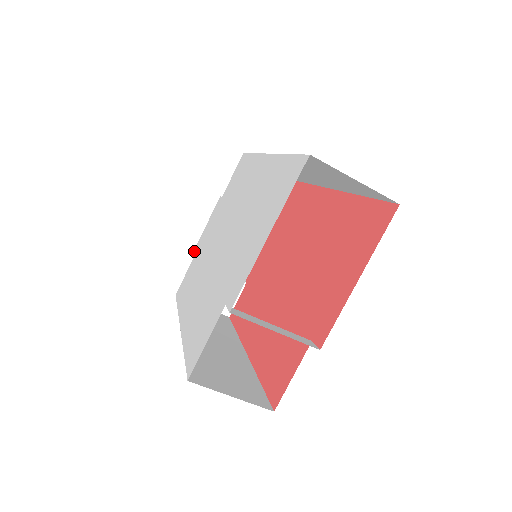
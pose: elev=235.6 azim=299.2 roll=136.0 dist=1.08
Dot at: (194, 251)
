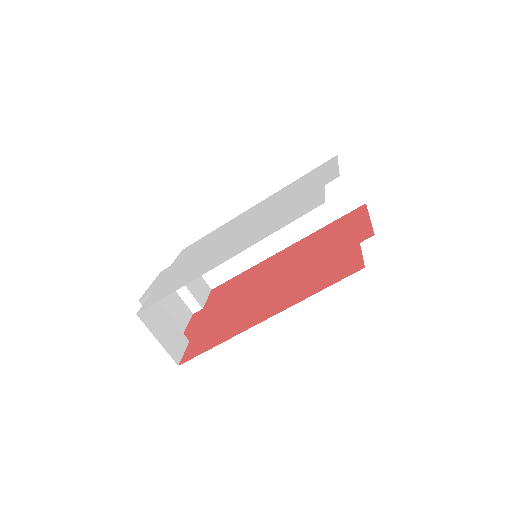
Dot at: (144, 295)
